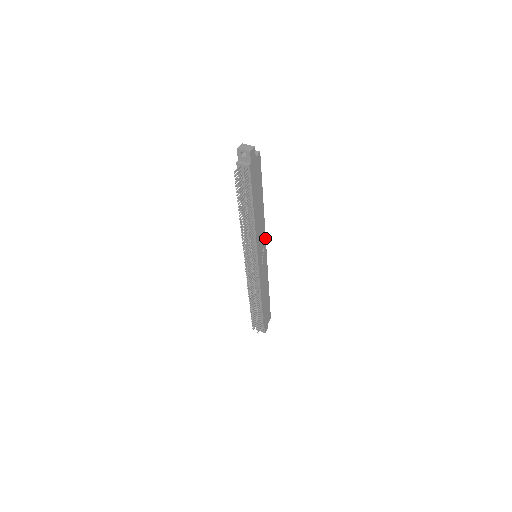
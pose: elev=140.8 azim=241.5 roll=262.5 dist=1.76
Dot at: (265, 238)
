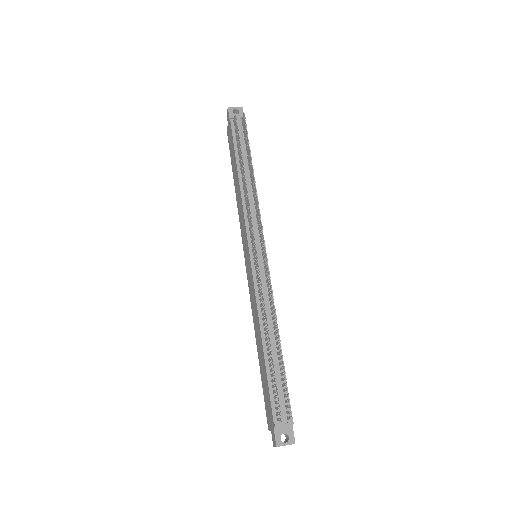
Dot at: occluded
